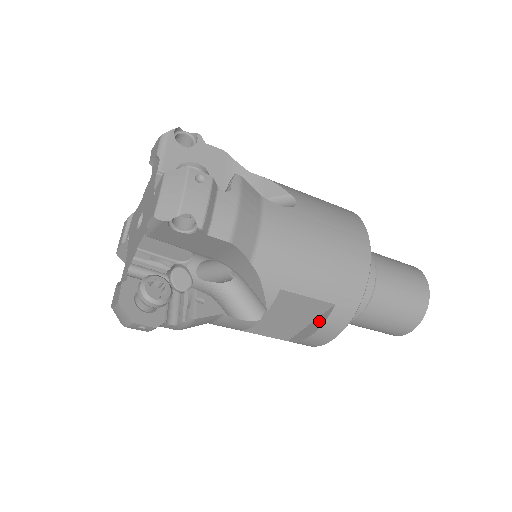
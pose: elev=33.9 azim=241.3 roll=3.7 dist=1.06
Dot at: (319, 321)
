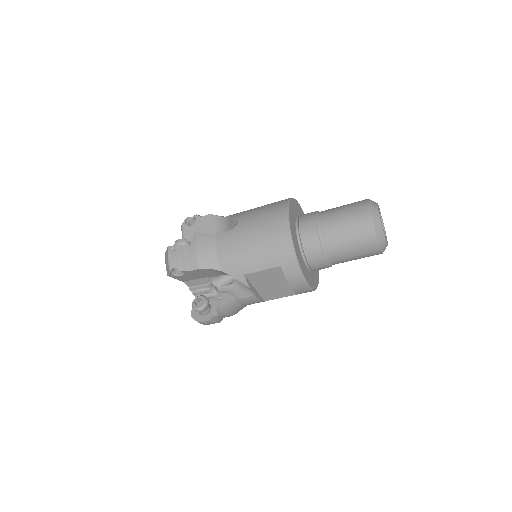
Dot at: (287, 278)
